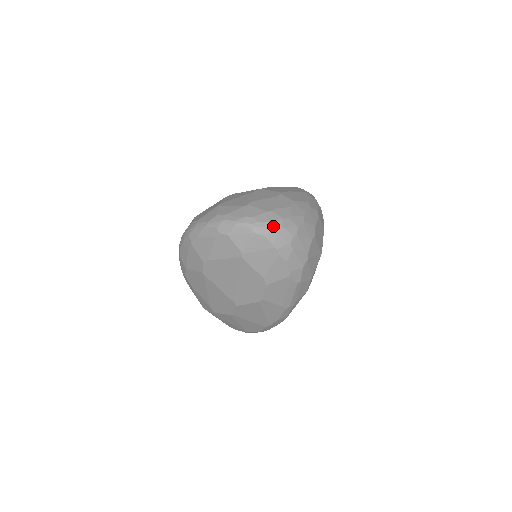
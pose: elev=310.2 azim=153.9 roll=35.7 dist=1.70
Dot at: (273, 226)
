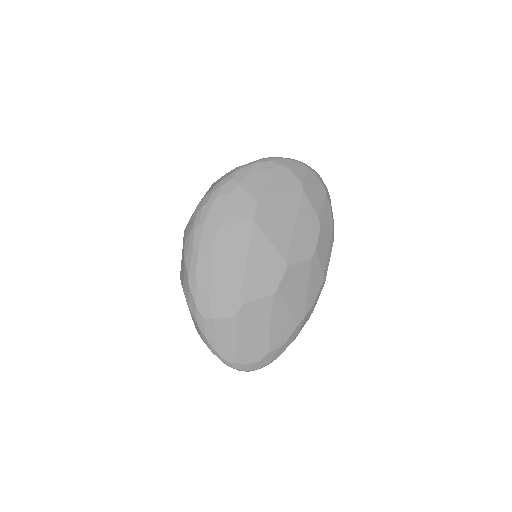
Dot at: occluded
